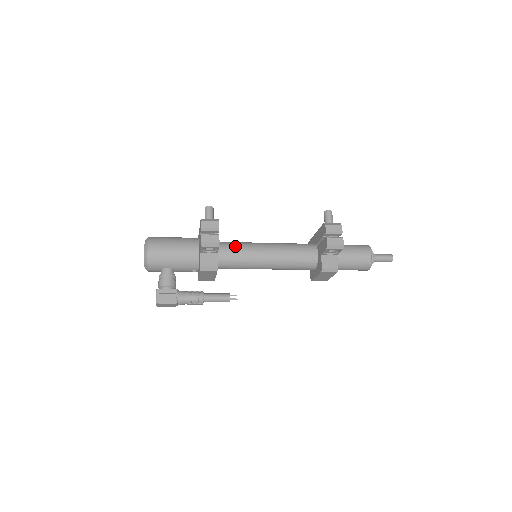
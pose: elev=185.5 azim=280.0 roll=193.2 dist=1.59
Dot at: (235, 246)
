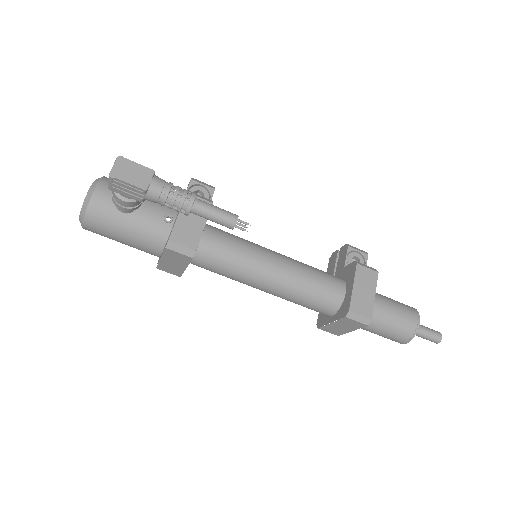
Dot at: occluded
